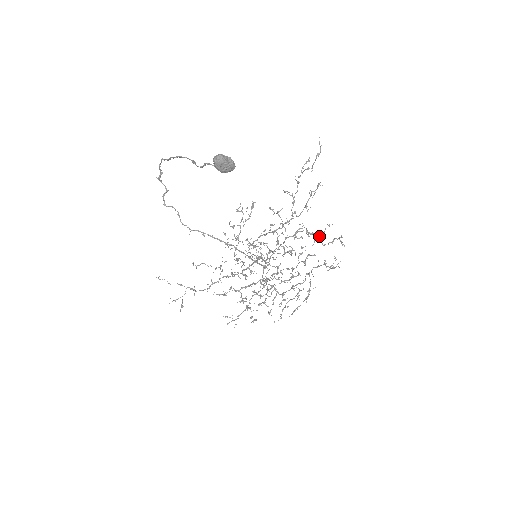
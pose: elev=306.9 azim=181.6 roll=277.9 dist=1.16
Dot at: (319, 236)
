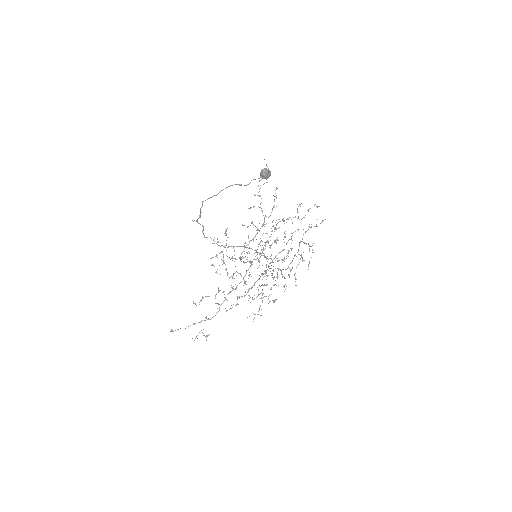
Dot at: (295, 216)
